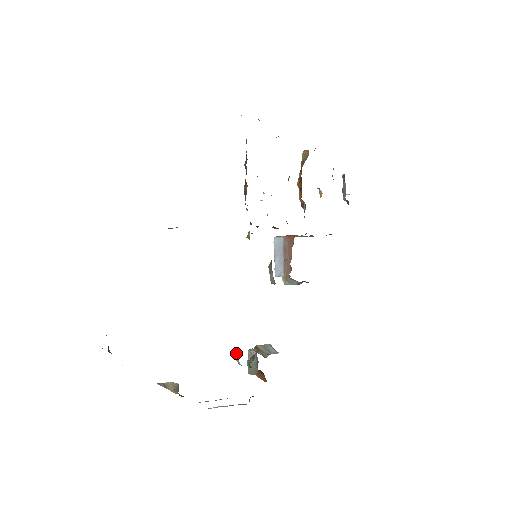
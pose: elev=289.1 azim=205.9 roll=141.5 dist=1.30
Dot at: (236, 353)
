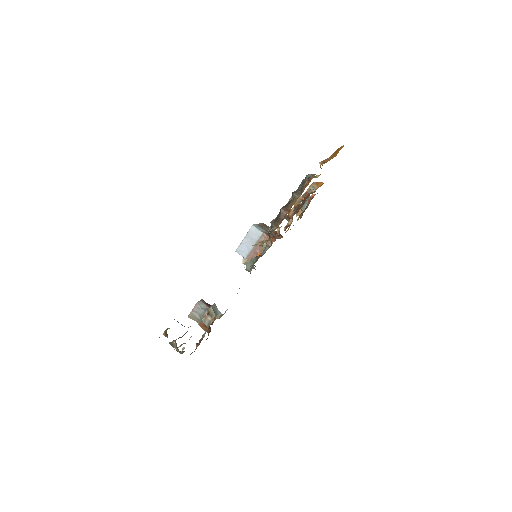
Dot at: occluded
